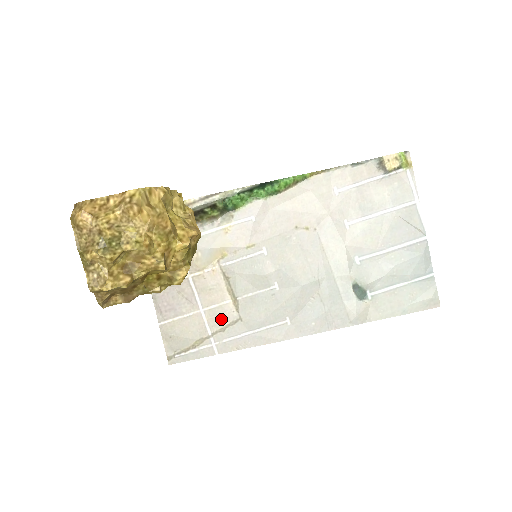
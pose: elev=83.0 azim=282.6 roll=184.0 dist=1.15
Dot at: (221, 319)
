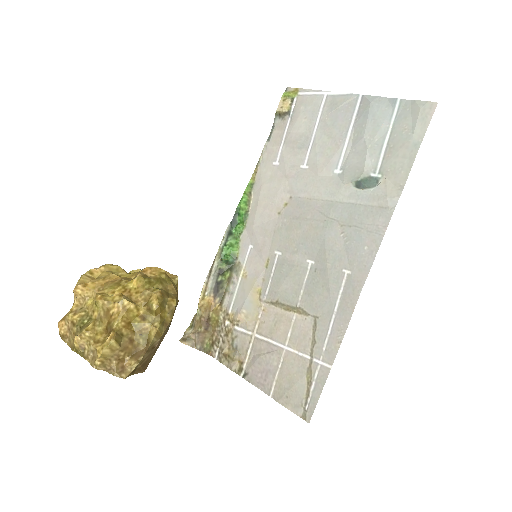
Dot at: (304, 336)
